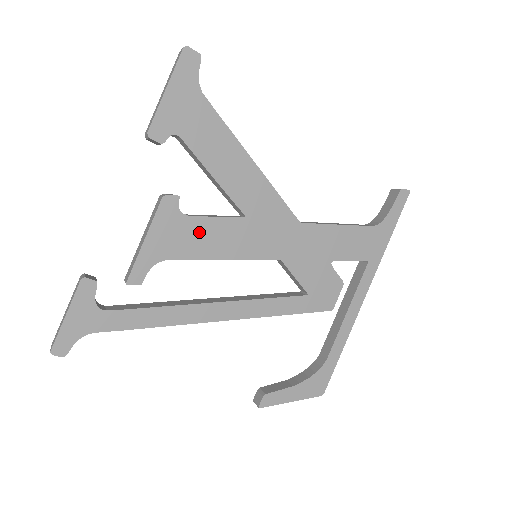
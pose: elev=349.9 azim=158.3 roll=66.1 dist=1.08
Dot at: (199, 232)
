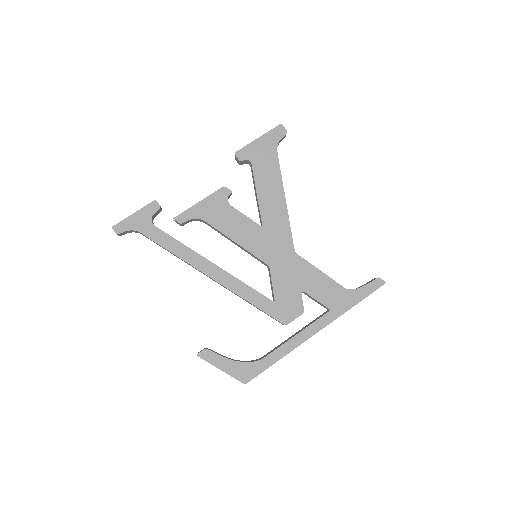
Dot at: (230, 217)
